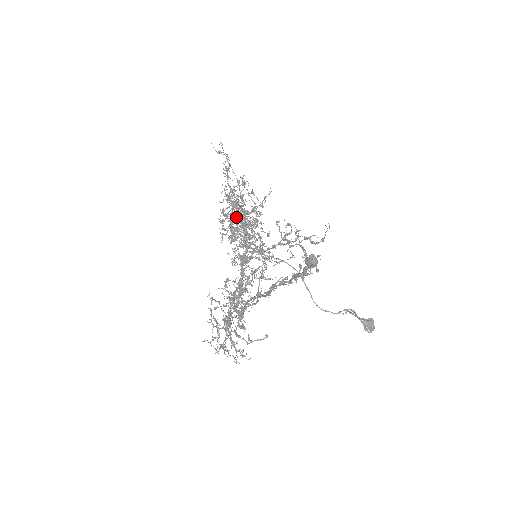
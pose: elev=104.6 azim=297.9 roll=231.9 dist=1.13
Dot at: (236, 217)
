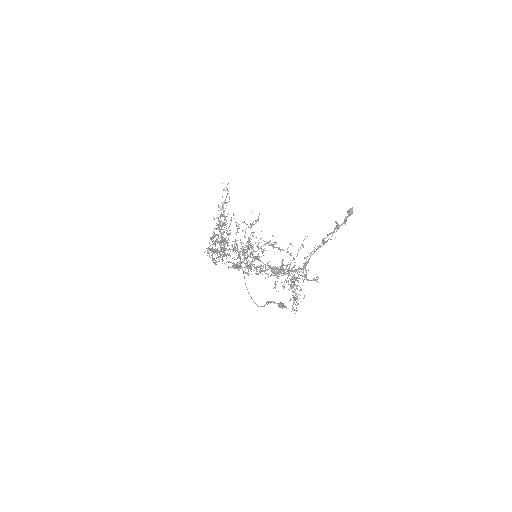
Dot at: occluded
